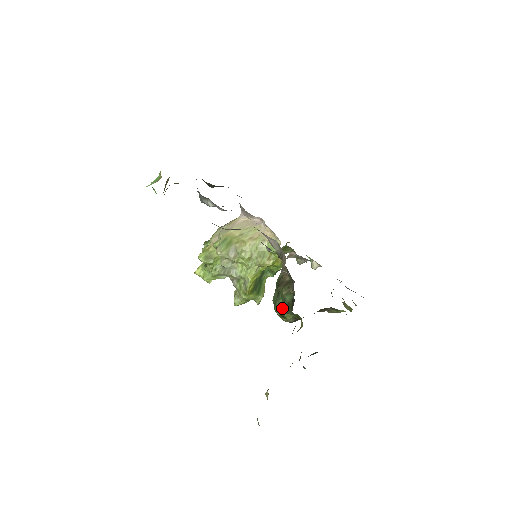
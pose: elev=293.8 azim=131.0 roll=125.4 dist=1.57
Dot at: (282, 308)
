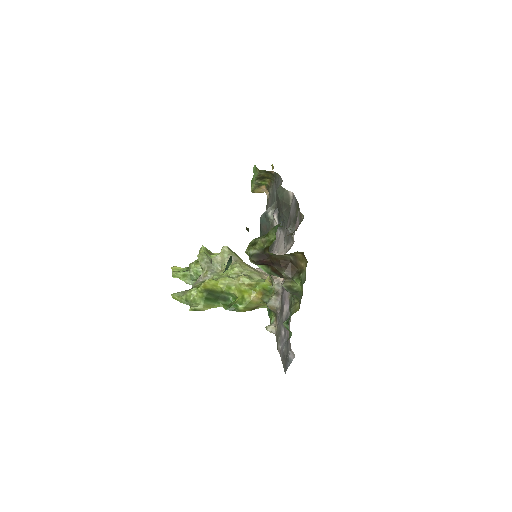
Dot at: (264, 236)
